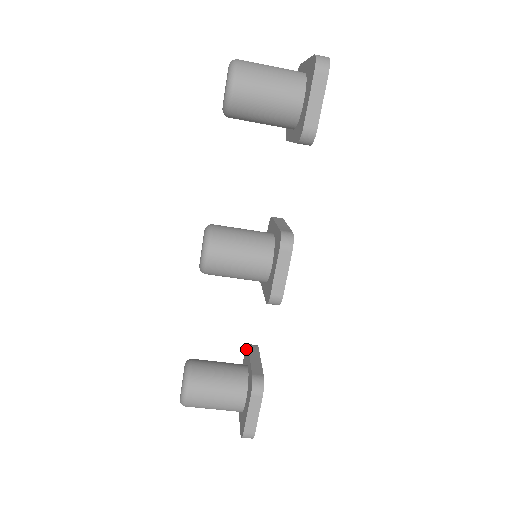
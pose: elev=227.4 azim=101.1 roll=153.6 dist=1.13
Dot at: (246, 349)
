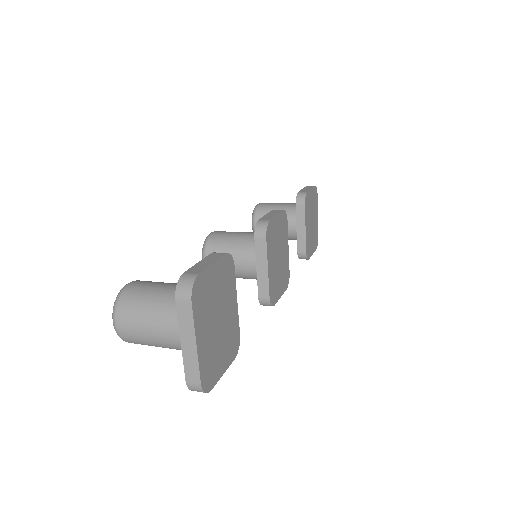
Dot at: (297, 200)
